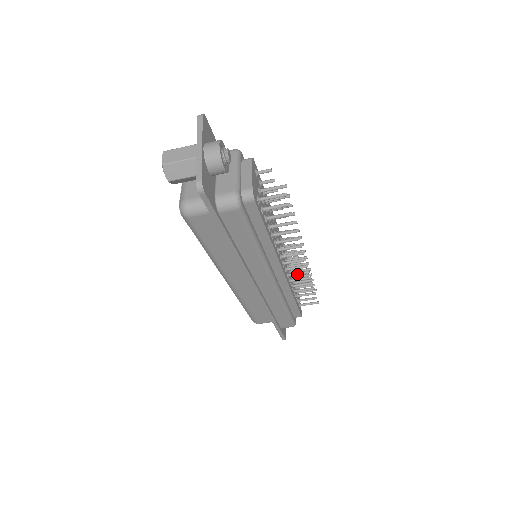
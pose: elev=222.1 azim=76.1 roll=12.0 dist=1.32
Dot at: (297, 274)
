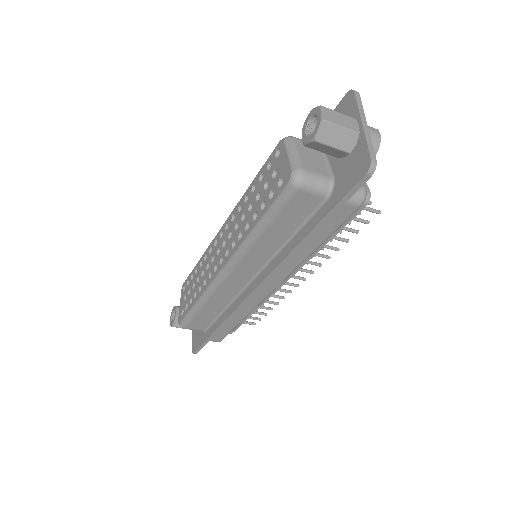
Dot at: (280, 290)
